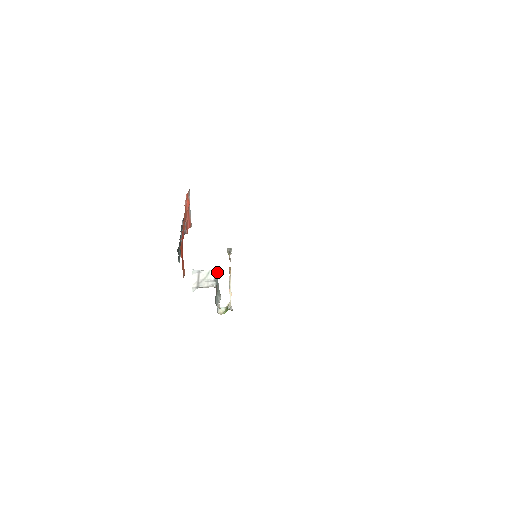
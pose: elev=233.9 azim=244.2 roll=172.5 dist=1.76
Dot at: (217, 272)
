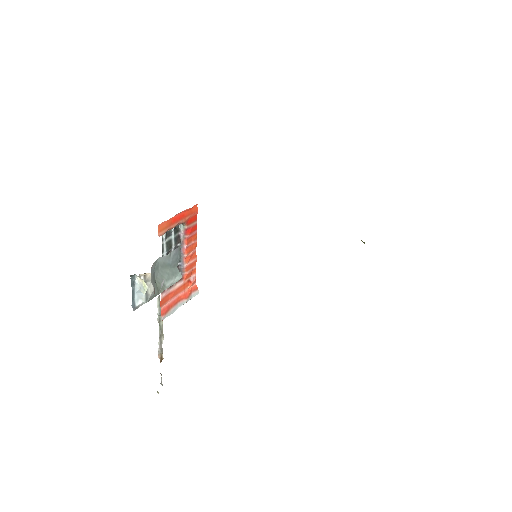
Dot at: (181, 275)
